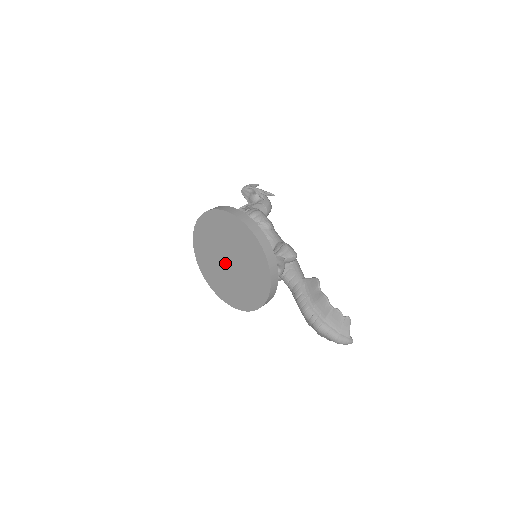
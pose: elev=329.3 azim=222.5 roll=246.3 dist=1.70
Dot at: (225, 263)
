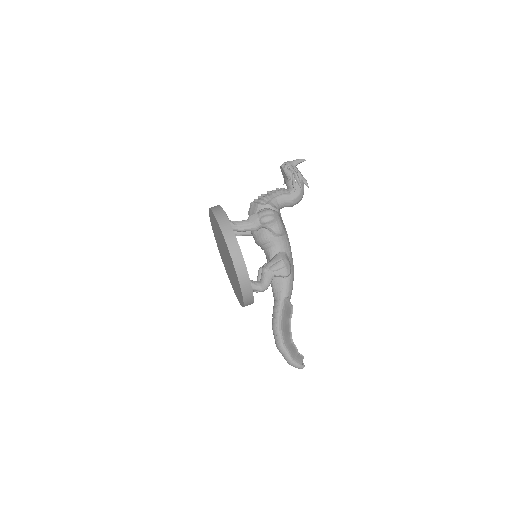
Dot at: (224, 255)
